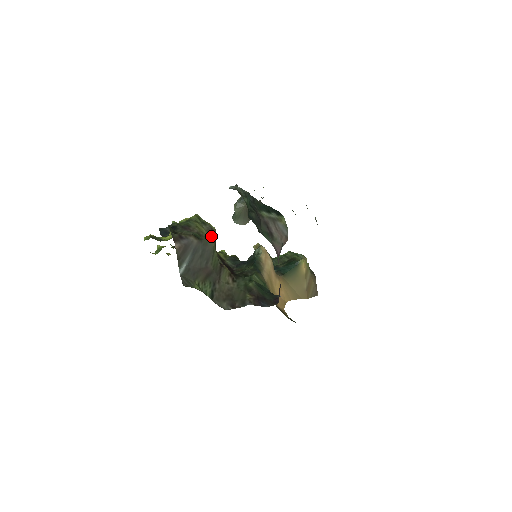
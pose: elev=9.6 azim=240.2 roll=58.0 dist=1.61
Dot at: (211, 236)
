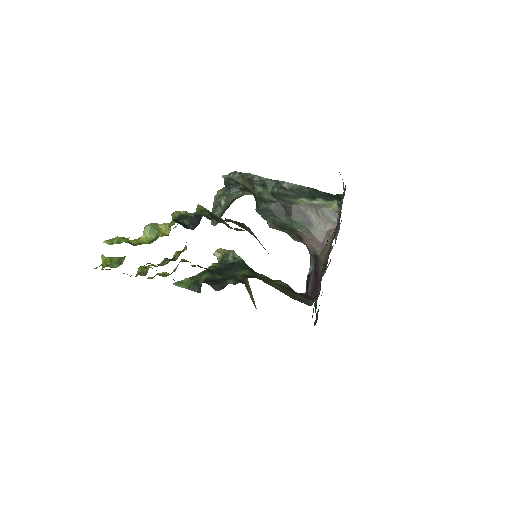
Dot at: (239, 229)
